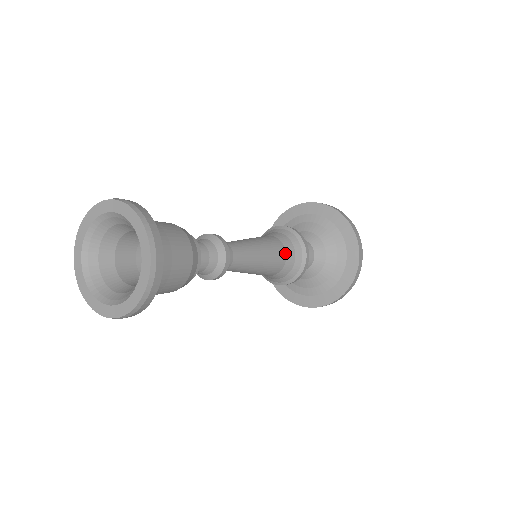
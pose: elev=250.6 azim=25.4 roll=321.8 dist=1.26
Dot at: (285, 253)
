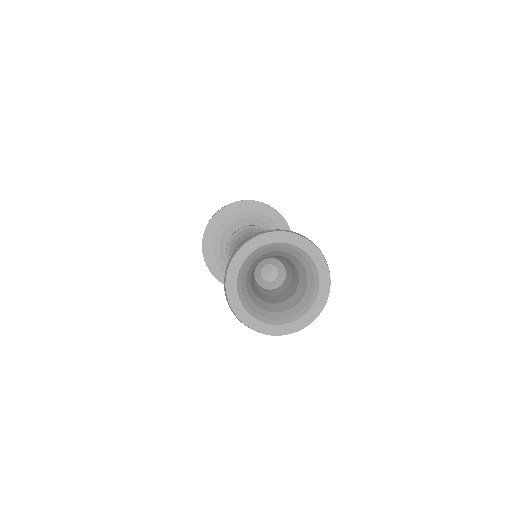
Dot at: occluded
